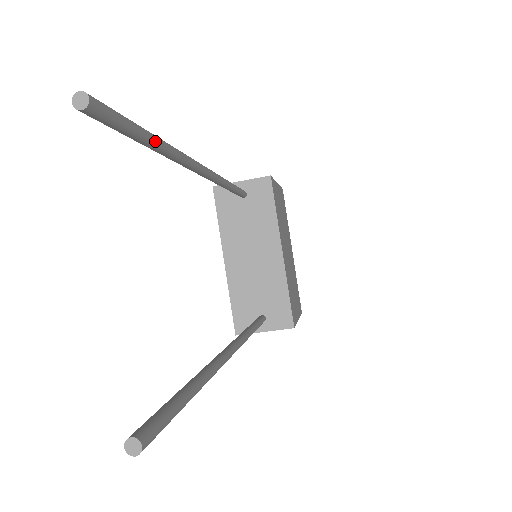
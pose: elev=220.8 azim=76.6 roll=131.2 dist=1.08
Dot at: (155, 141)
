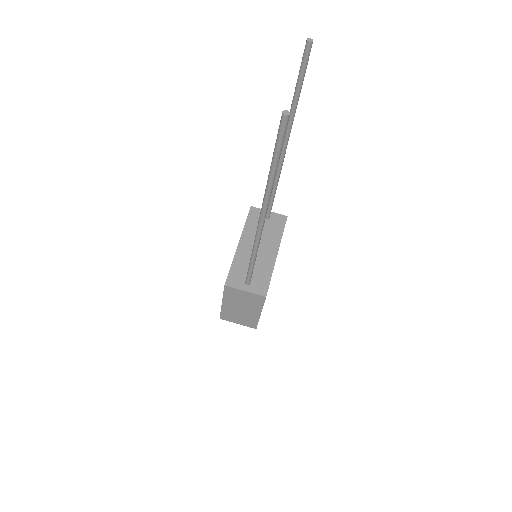
Dot at: (300, 91)
